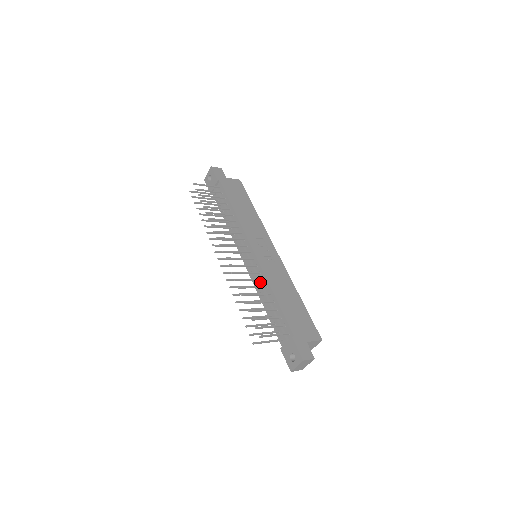
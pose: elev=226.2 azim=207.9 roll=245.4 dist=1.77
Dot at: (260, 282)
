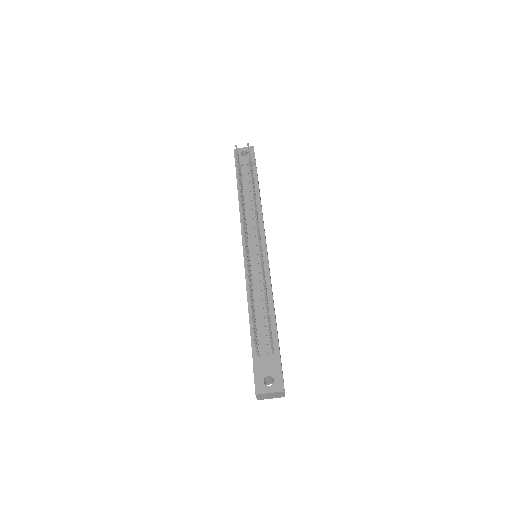
Dot at: (261, 283)
